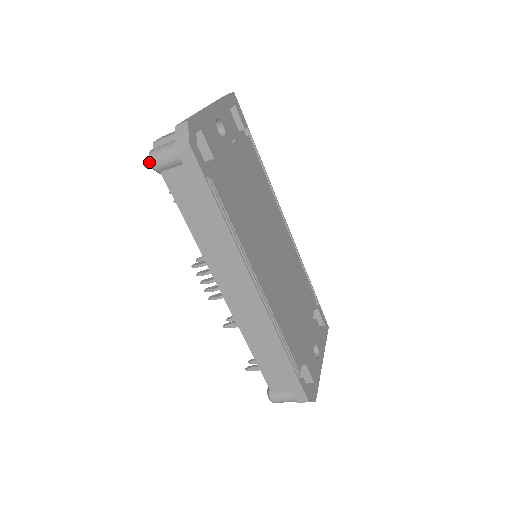
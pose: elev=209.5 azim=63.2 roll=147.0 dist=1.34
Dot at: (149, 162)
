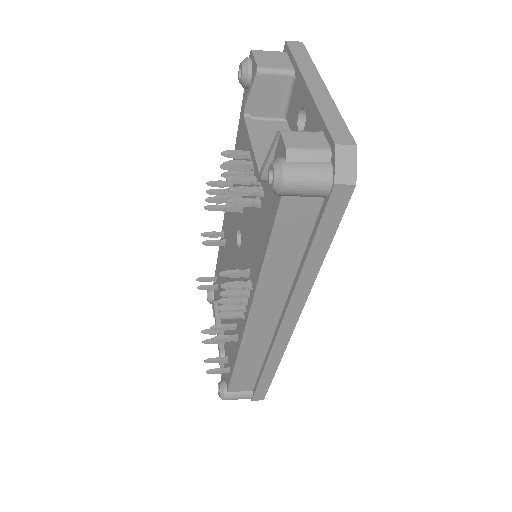
Dot at: (279, 182)
